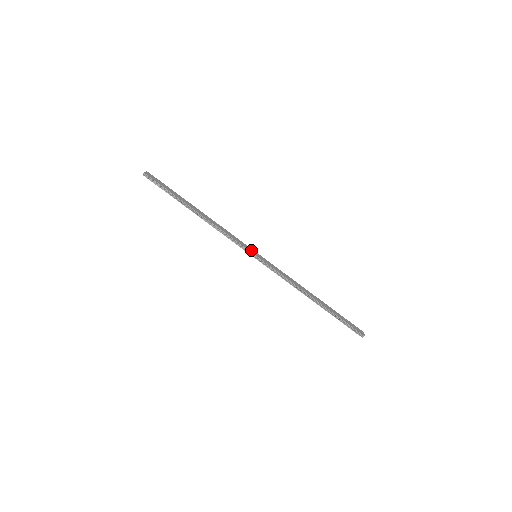
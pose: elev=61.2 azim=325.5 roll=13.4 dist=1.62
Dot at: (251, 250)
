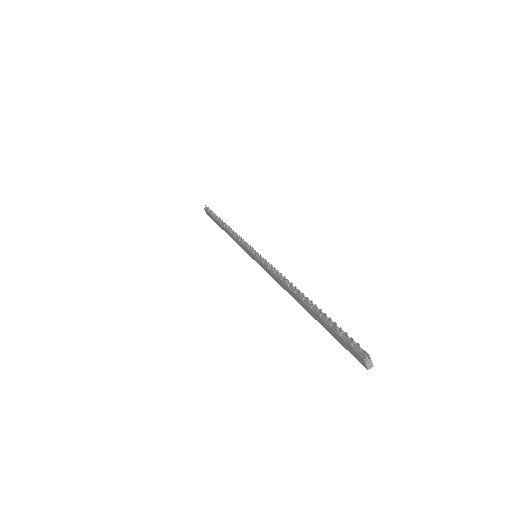
Dot at: occluded
